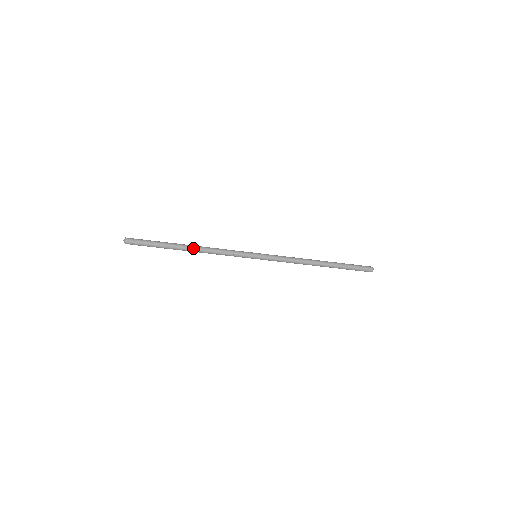
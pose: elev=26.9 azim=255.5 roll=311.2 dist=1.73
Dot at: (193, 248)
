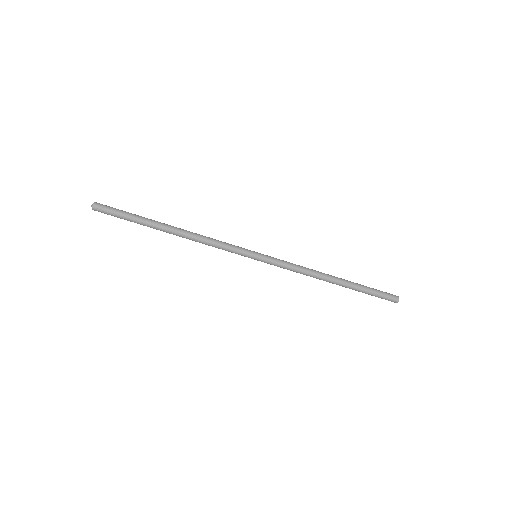
Dot at: (178, 233)
